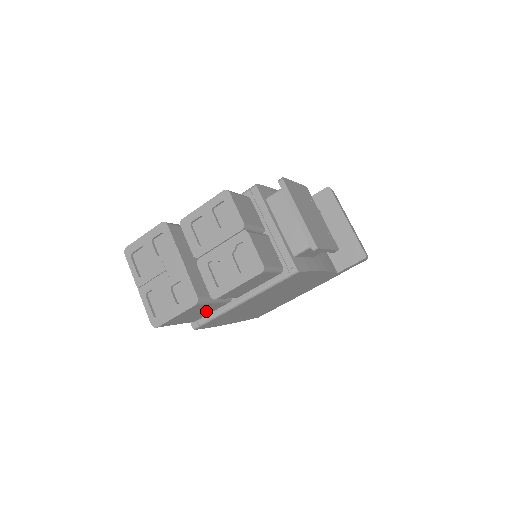
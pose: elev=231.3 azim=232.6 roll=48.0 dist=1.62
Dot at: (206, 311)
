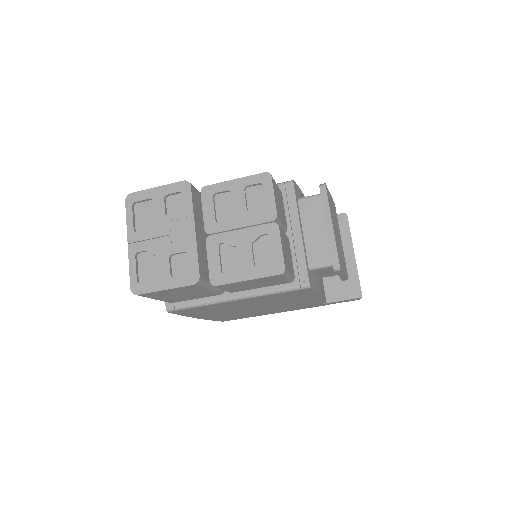
Dot at: (192, 296)
